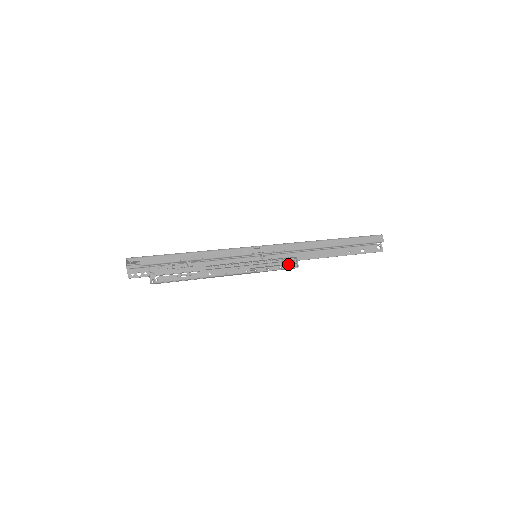
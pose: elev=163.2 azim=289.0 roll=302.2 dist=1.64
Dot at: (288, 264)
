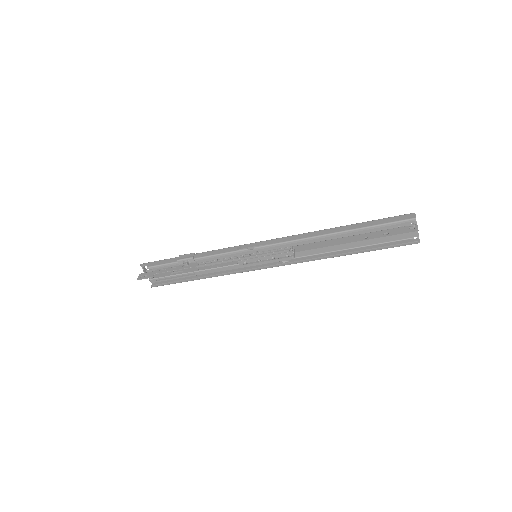
Dot at: (282, 255)
